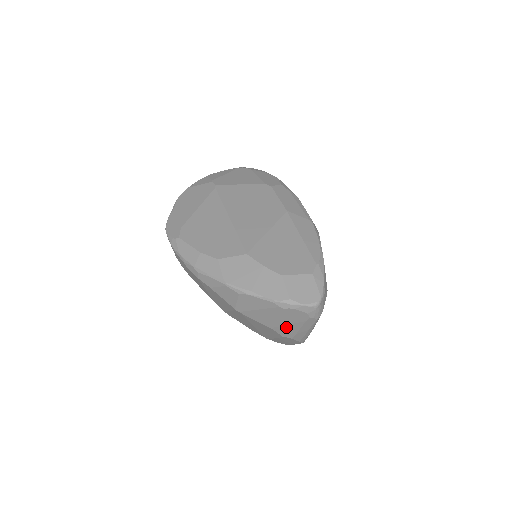
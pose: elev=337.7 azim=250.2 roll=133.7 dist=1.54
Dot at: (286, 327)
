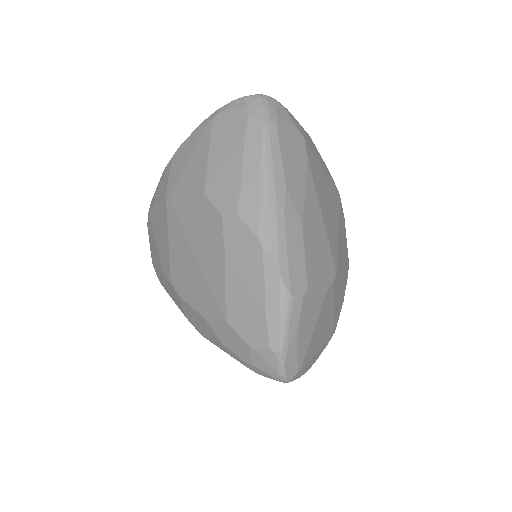
Dot at: (222, 174)
